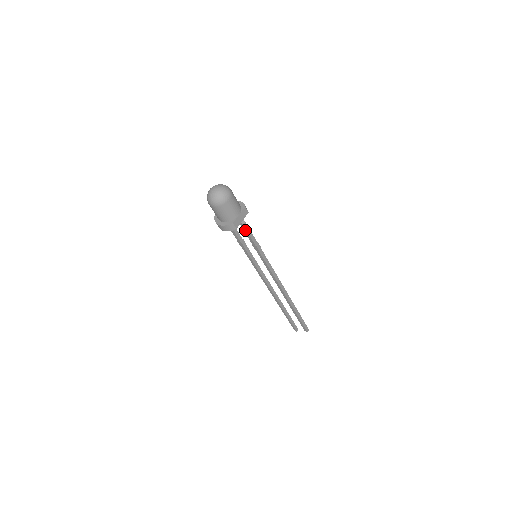
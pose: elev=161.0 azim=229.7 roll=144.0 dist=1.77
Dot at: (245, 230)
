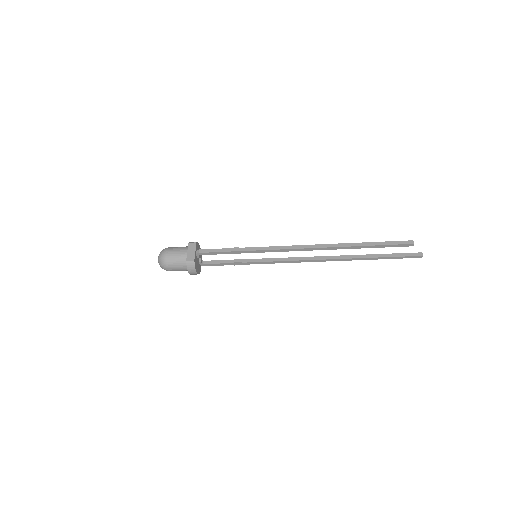
Dot at: (207, 254)
